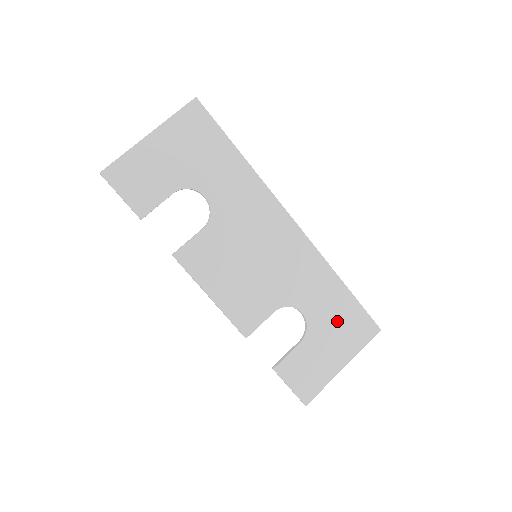
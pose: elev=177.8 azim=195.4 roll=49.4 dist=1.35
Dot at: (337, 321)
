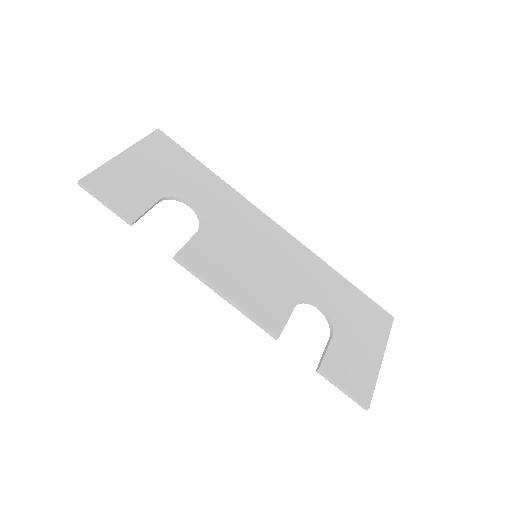
Dot at: (354, 312)
